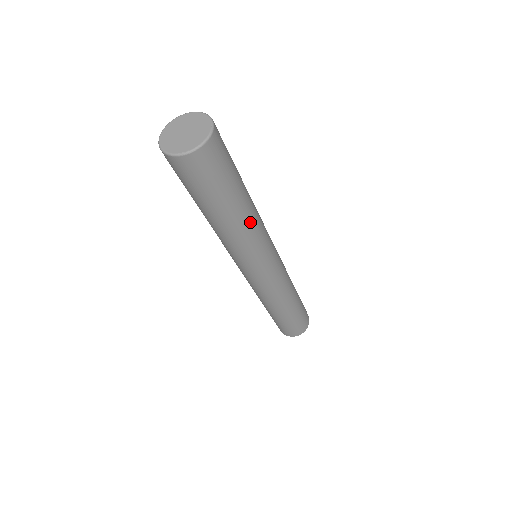
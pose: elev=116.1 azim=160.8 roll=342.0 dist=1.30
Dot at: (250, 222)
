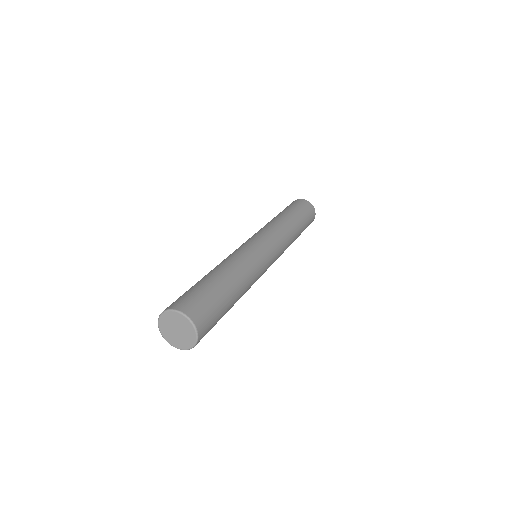
Dot at: (245, 285)
